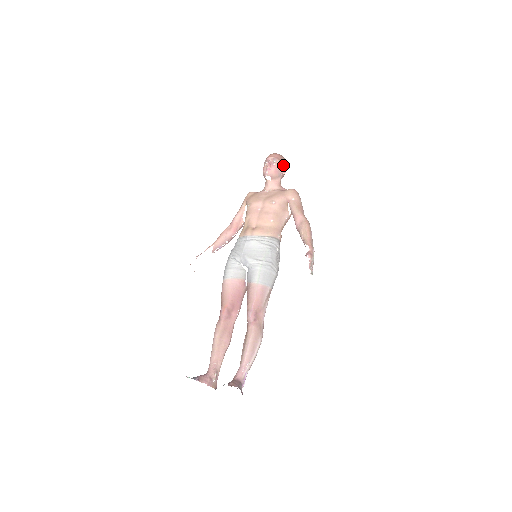
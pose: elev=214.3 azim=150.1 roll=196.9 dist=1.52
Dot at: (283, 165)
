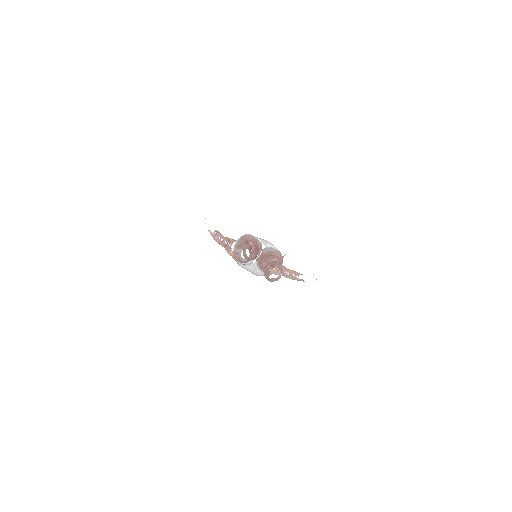
Dot at: occluded
